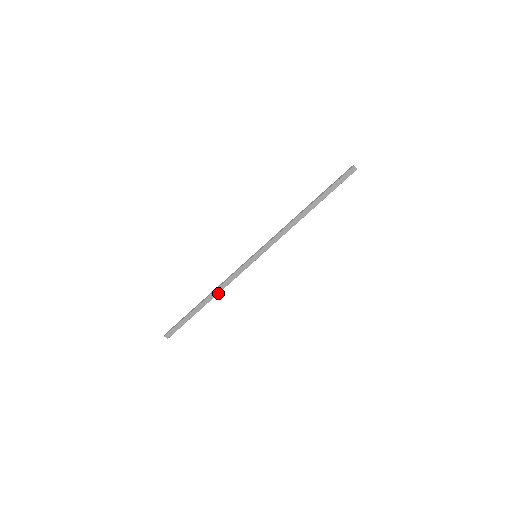
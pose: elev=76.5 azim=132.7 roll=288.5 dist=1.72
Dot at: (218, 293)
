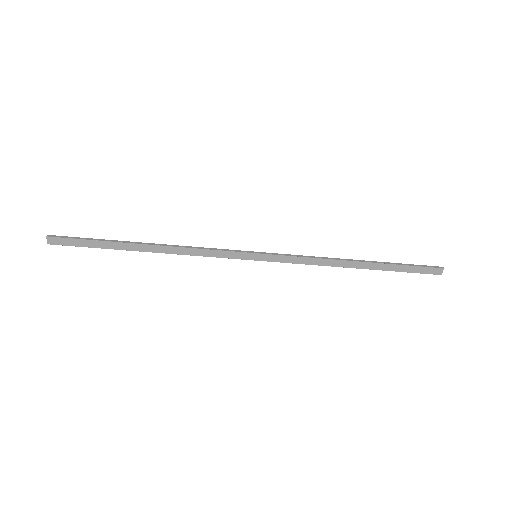
Dot at: (169, 253)
